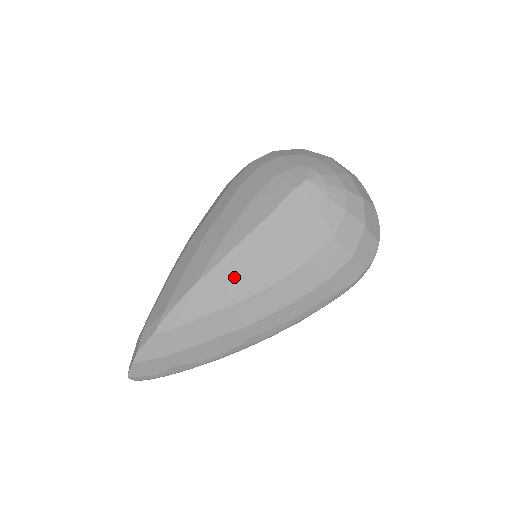
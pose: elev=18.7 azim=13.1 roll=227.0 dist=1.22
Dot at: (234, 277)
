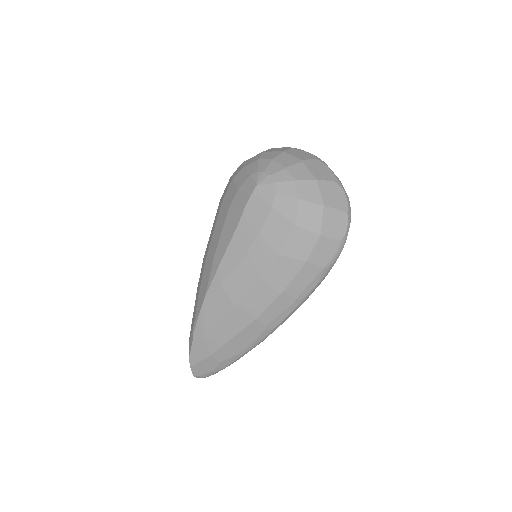
Dot at: (229, 284)
